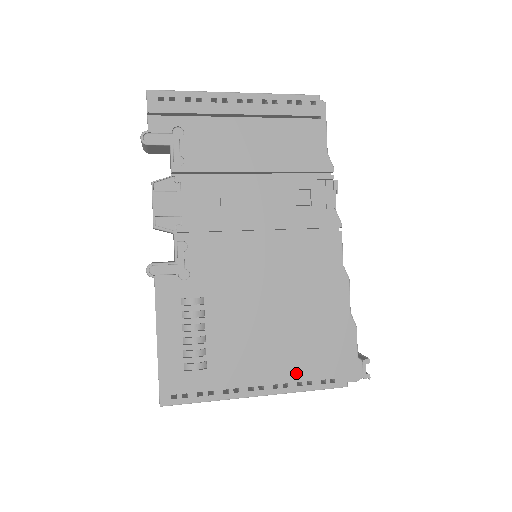
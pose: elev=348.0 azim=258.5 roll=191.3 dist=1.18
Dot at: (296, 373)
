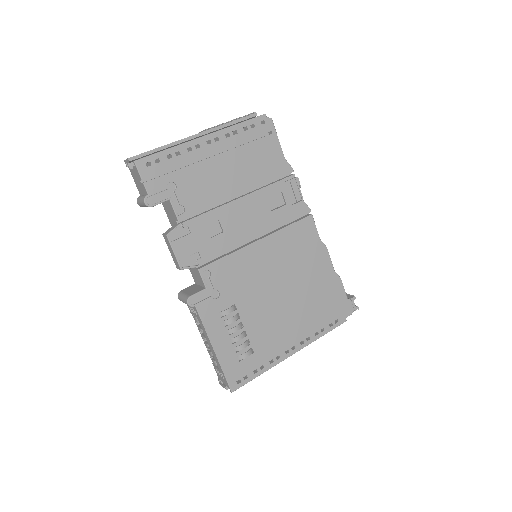
Dot at: (312, 328)
